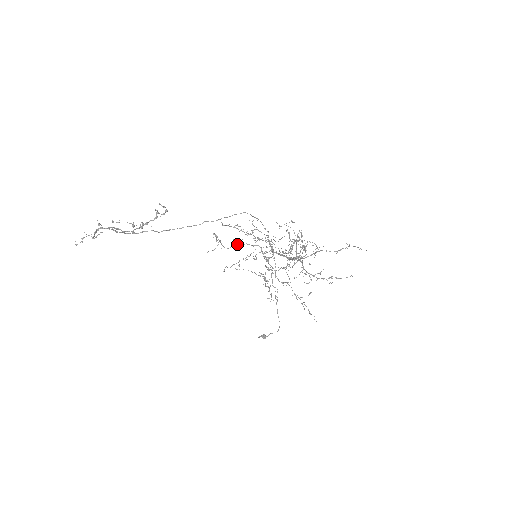
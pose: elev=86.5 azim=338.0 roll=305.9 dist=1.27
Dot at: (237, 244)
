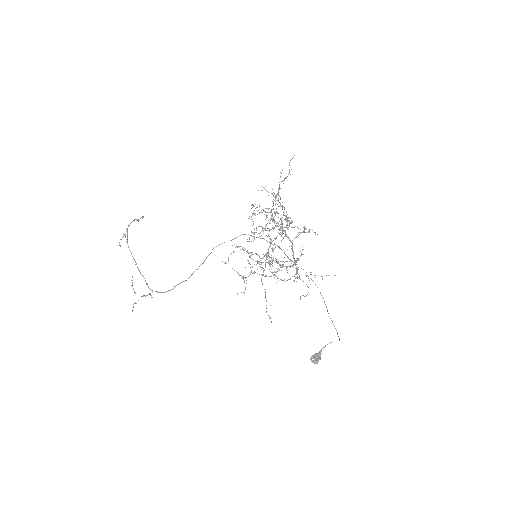
Dot at: (252, 267)
